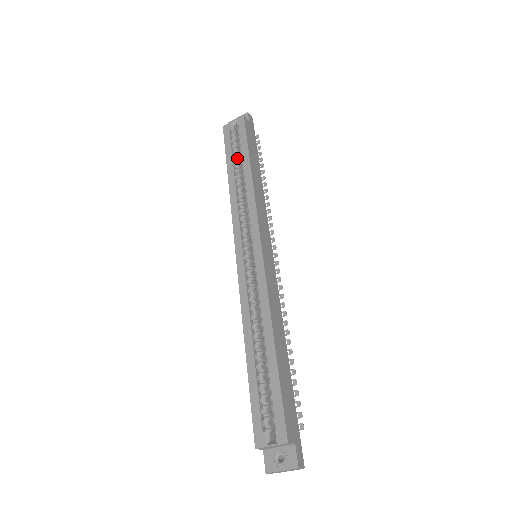
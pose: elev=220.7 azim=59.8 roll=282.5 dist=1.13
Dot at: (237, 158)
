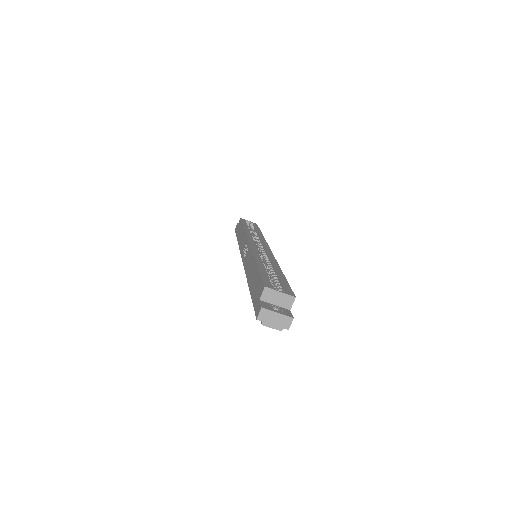
Dot at: (249, 228)
